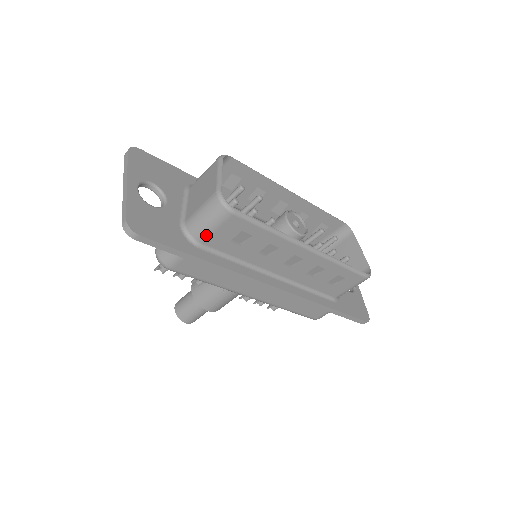
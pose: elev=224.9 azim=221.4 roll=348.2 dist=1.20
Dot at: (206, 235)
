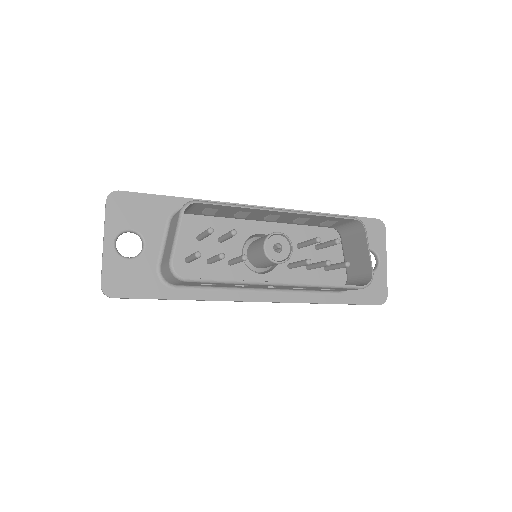
Dot at: (175, 283)
